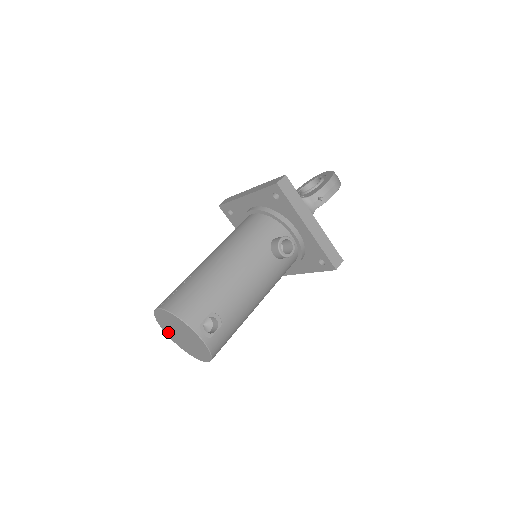
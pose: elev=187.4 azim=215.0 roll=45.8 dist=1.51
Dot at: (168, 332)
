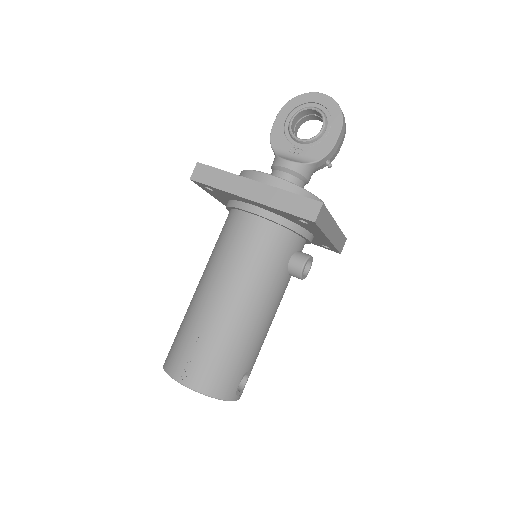
Dot at: occluded
